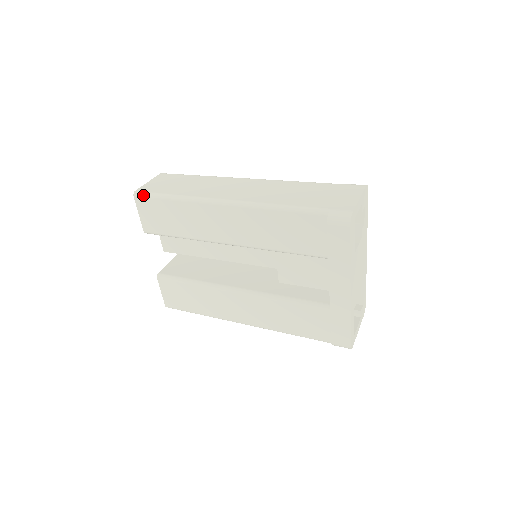
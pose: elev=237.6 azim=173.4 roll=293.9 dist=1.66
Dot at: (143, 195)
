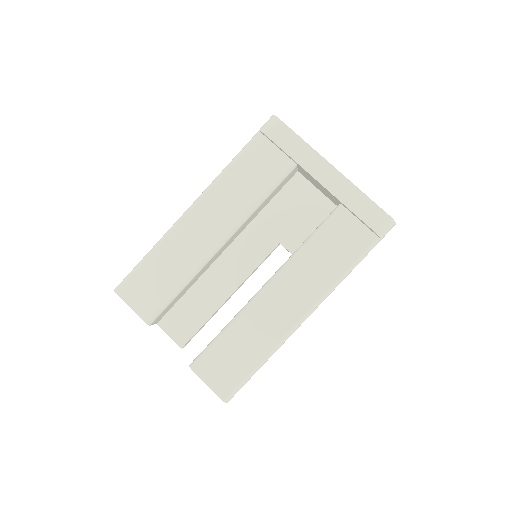
Dot at: (122, 282)
